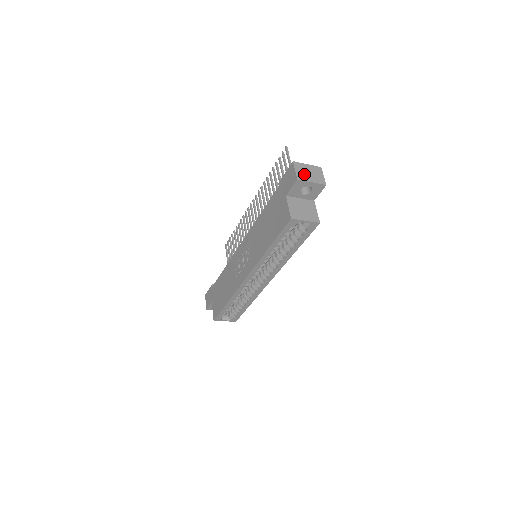
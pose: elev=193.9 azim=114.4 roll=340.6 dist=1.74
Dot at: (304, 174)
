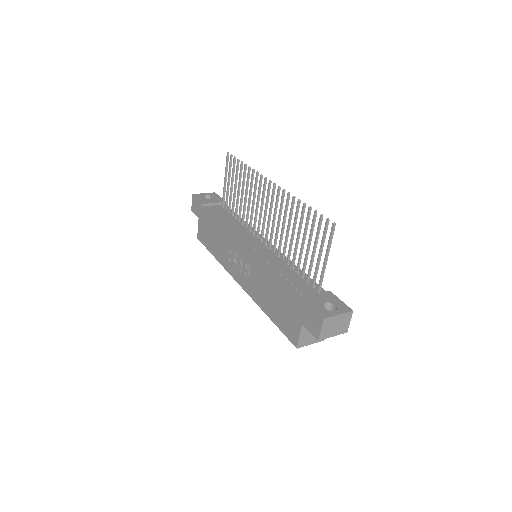
Dot at: (329, 330)
